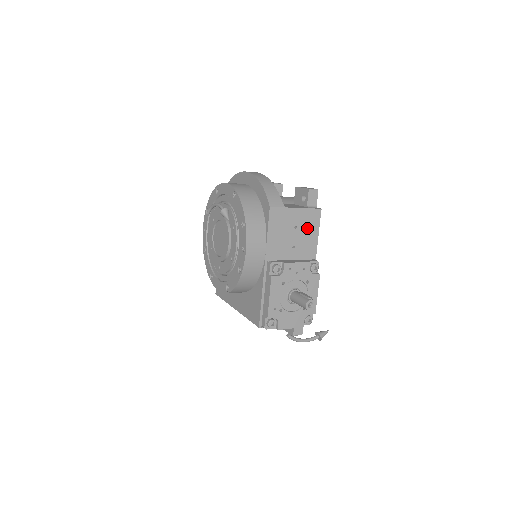
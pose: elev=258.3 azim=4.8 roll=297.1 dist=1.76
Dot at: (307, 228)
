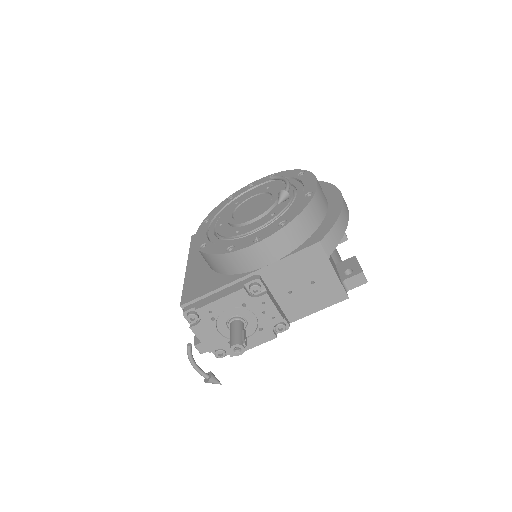
Dot at: (319, 295)
